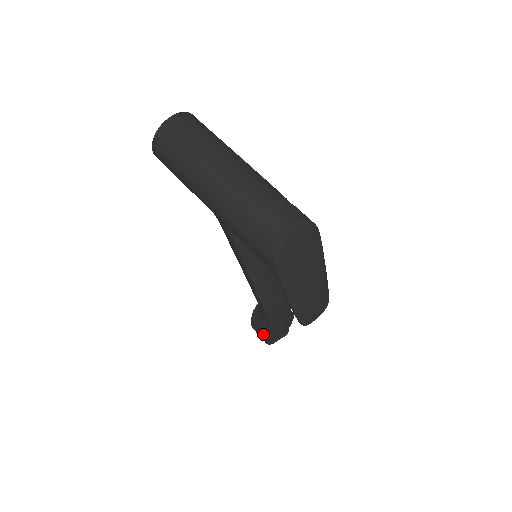
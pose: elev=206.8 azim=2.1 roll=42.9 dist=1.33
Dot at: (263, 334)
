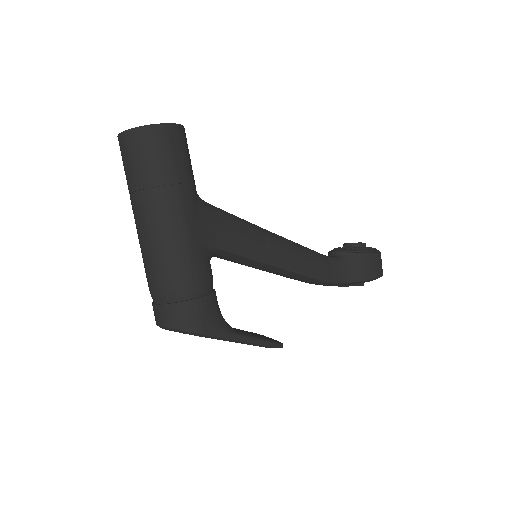
Dot at: occluded
